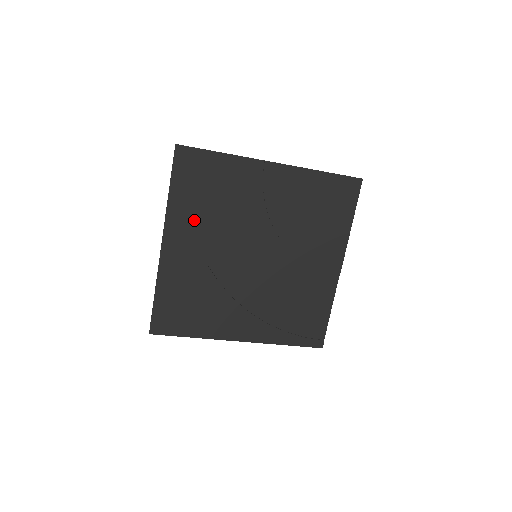
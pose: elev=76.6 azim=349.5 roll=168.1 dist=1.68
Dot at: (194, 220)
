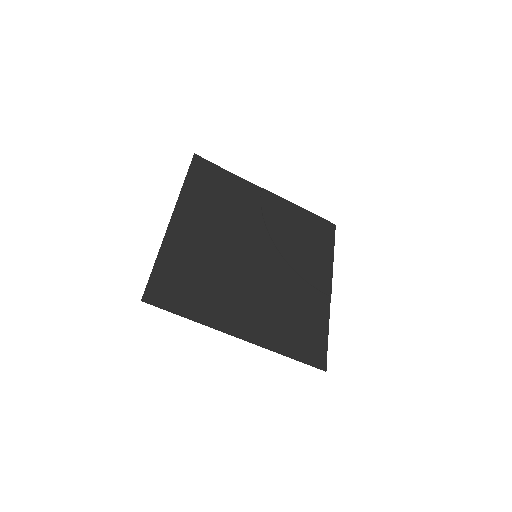
Dot at: (203, 209)
